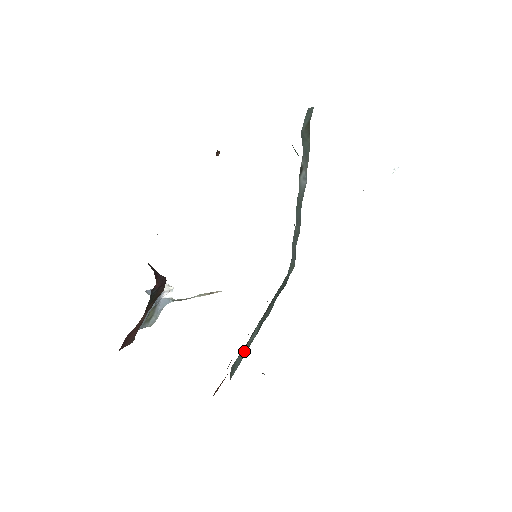
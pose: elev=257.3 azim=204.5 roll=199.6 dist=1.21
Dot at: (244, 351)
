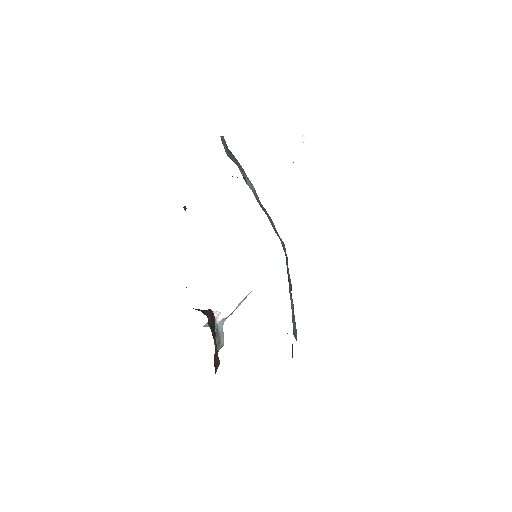
Dot at: (293, 318)
